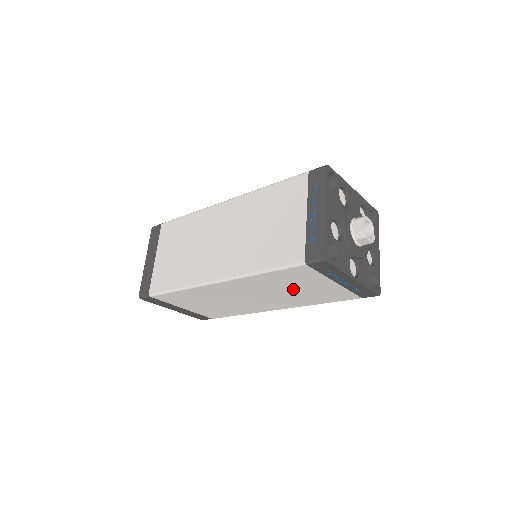
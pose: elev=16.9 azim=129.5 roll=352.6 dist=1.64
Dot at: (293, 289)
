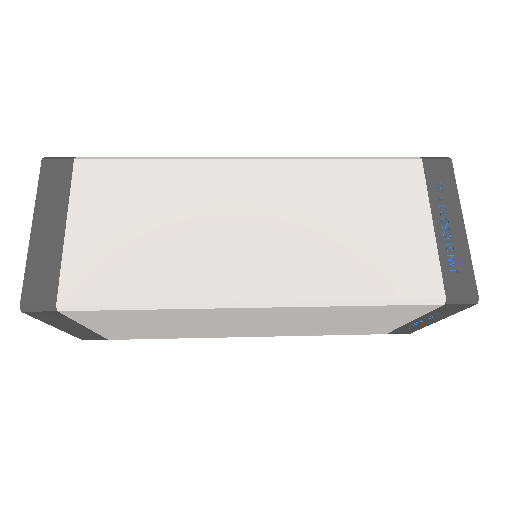
Dot at: (341, 322)
